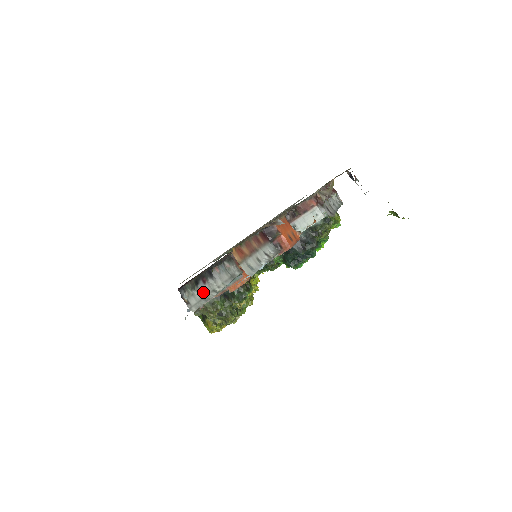
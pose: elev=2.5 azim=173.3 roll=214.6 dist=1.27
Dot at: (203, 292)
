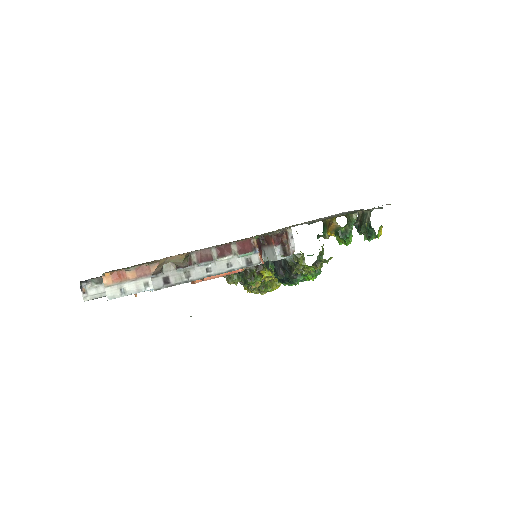
Dot at: occluded
